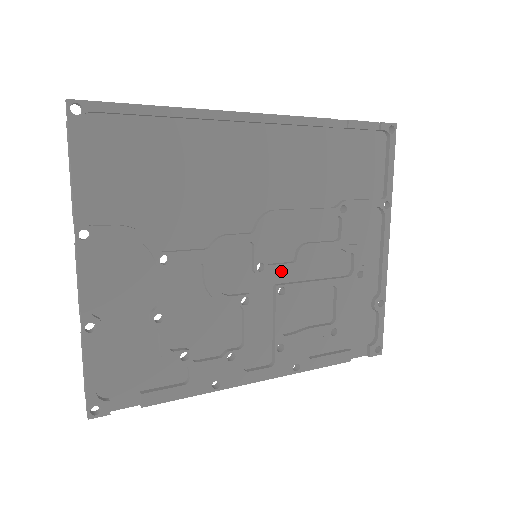
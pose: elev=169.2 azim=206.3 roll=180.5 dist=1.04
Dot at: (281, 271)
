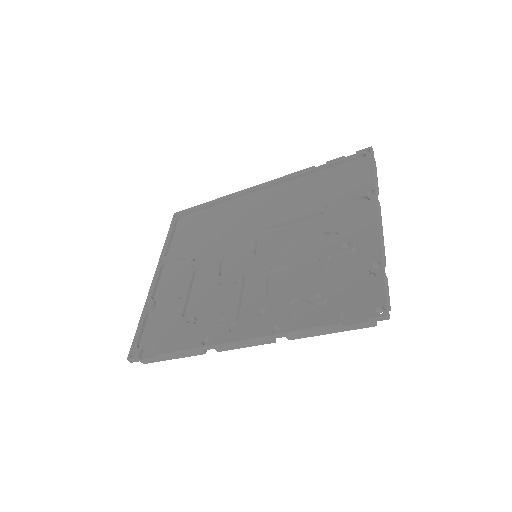
Dot at: (268, 257)
